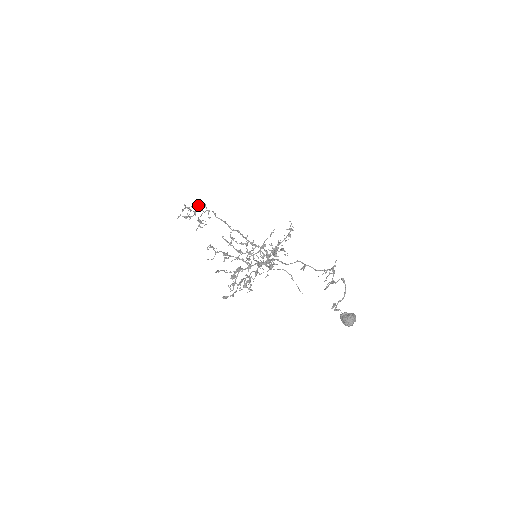
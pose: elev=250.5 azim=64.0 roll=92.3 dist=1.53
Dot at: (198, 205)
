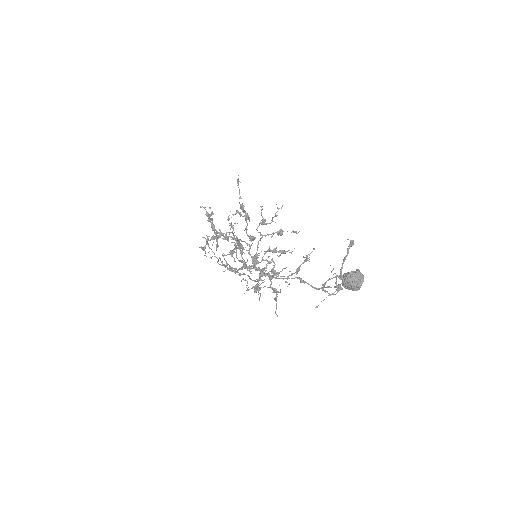
Dot at: occluded
